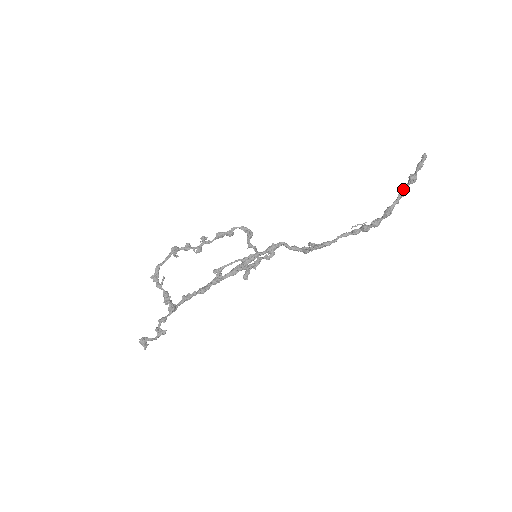
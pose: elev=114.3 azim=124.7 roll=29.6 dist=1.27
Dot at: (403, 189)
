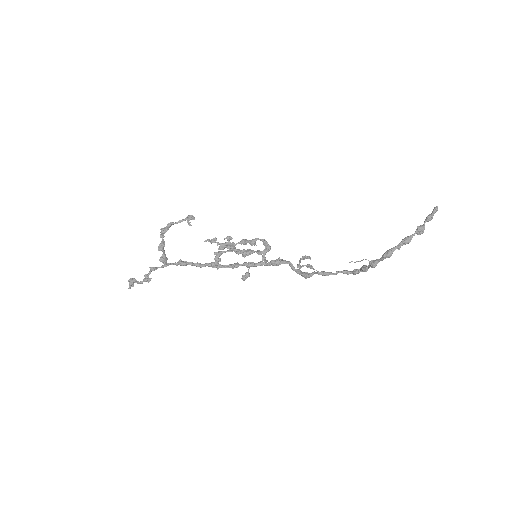
Dot at: (408, 237)
